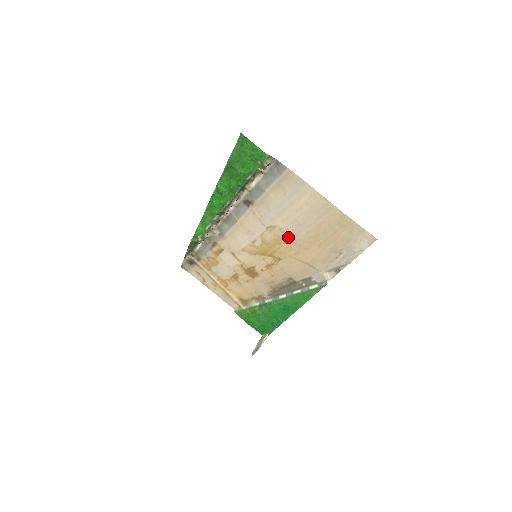
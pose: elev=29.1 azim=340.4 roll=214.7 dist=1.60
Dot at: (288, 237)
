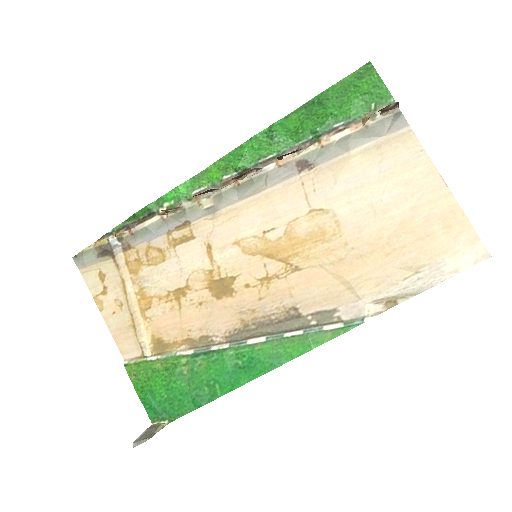
Dot at: (340, 232)
